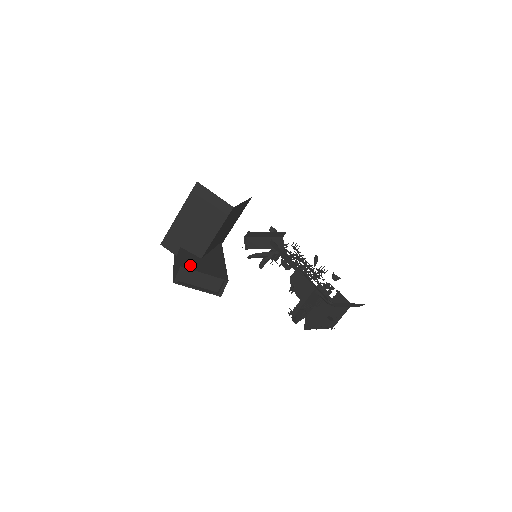
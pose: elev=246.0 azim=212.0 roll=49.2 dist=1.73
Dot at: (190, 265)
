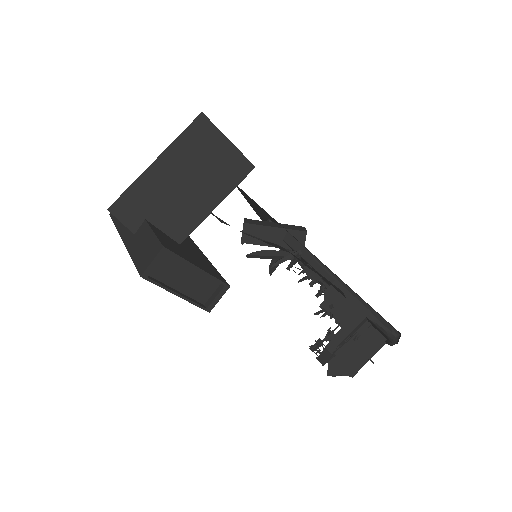
Dot at: (174, 249)
